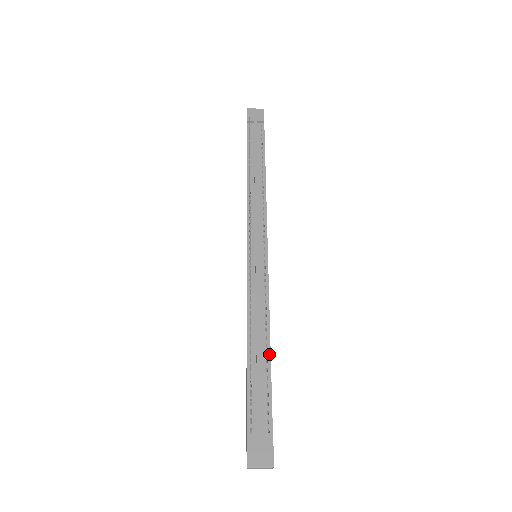
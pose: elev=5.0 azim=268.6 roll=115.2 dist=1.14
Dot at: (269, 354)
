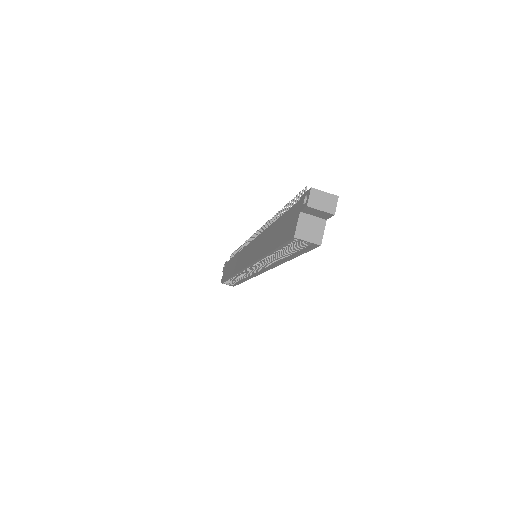
Dot at: occluded
